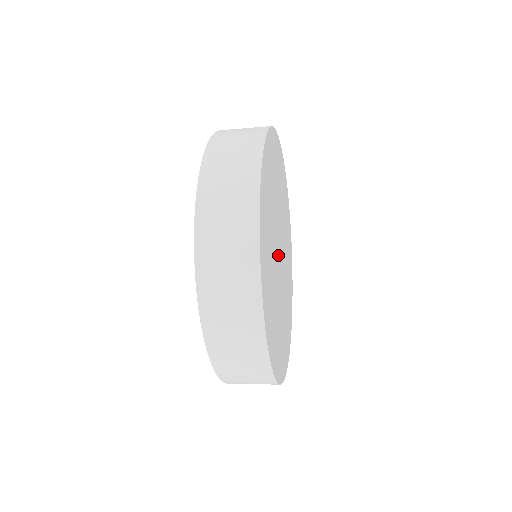
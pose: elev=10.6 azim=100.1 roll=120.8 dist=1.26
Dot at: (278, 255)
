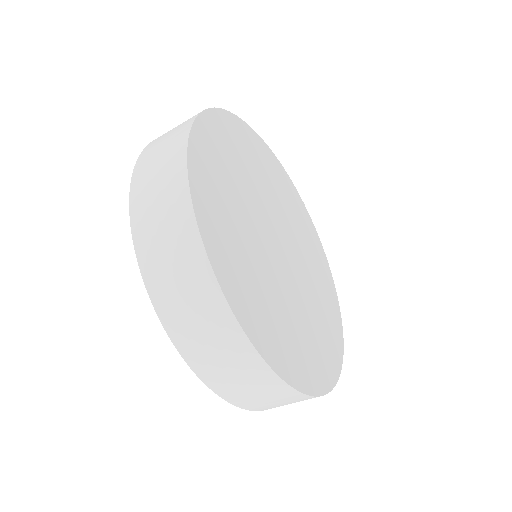
Dot at: (274, 228)
